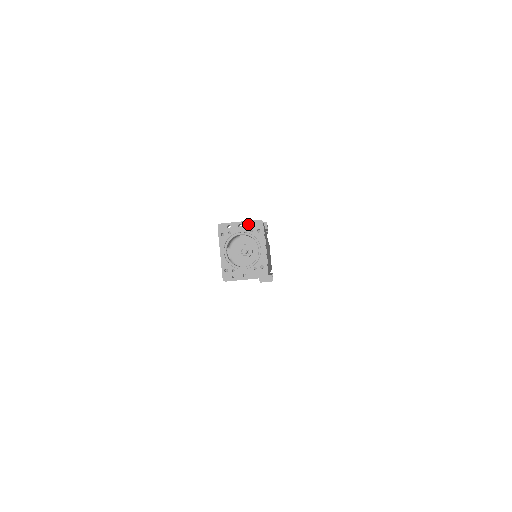
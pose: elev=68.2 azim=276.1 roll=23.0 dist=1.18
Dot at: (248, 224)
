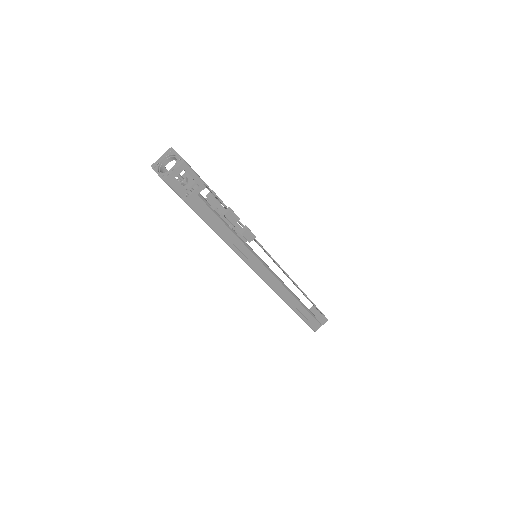
Dot at: (165, 154)
